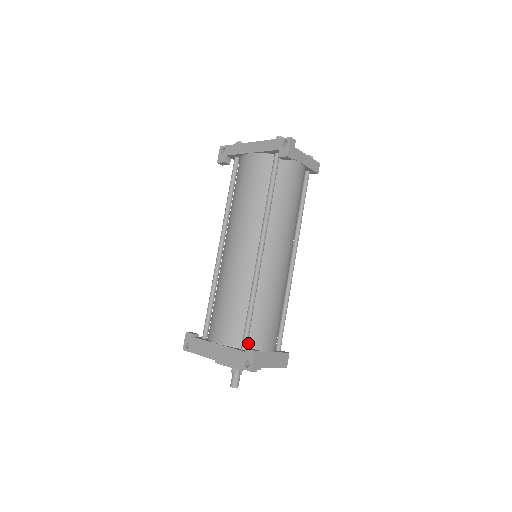
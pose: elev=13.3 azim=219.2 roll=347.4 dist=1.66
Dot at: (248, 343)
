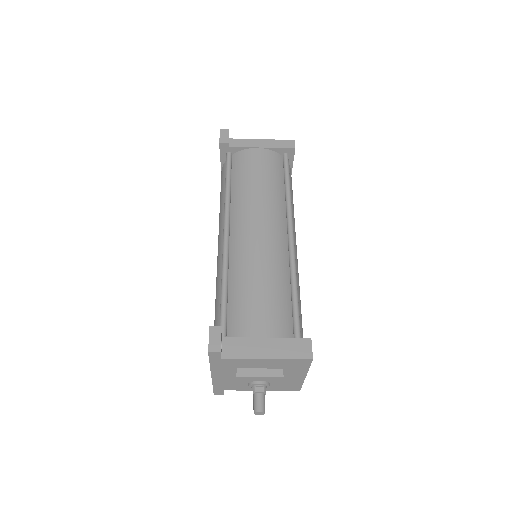
Dot at: (229, 334)
